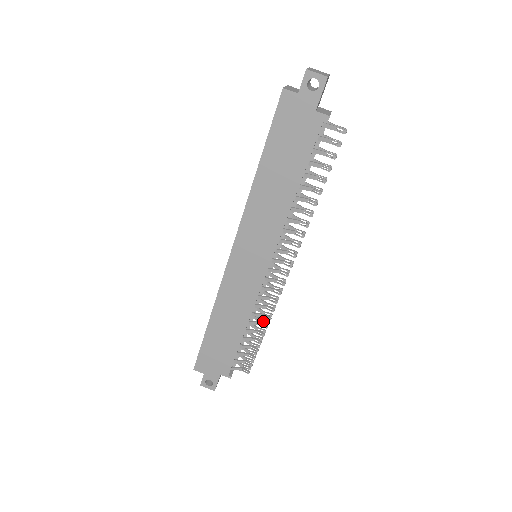
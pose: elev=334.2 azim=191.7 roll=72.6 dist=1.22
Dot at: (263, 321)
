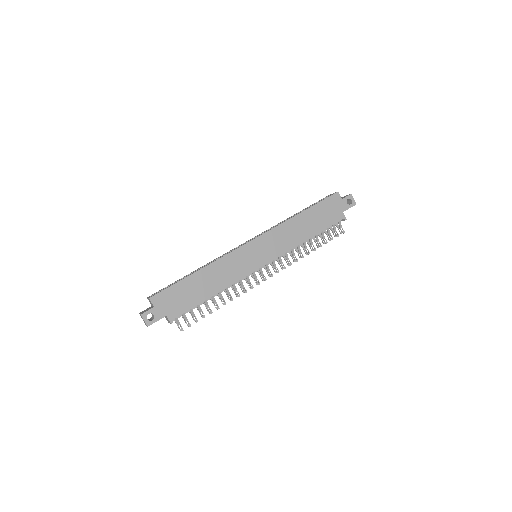
Dot at: (223, 300)
